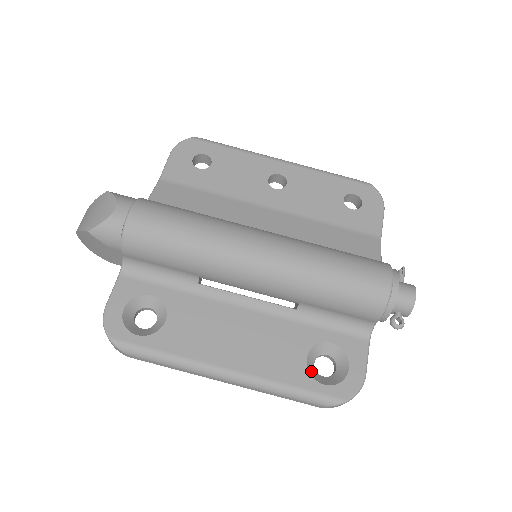
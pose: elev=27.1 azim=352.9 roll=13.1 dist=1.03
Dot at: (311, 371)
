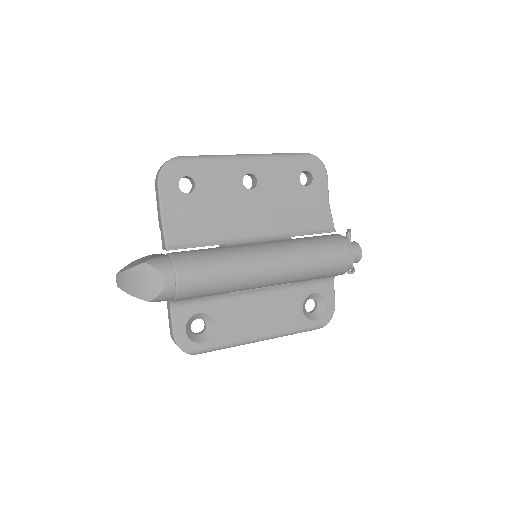
Dot at: (306, 315)
